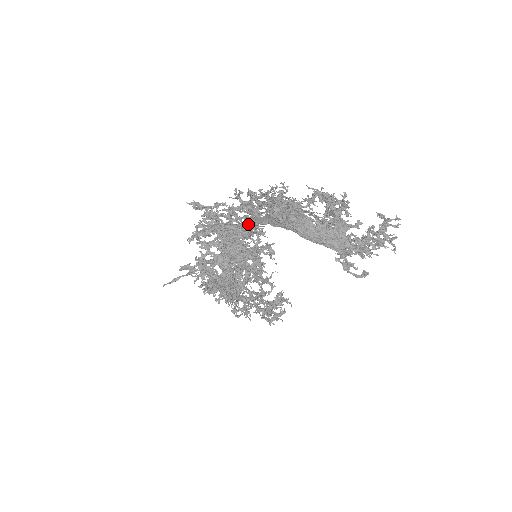
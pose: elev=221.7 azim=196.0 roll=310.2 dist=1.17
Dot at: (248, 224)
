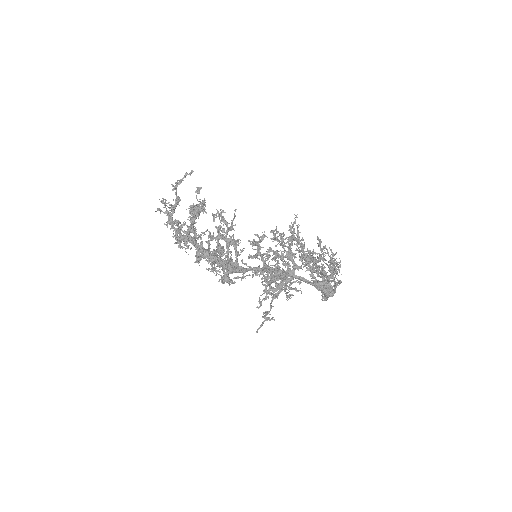
Dot at: (297, 278)
